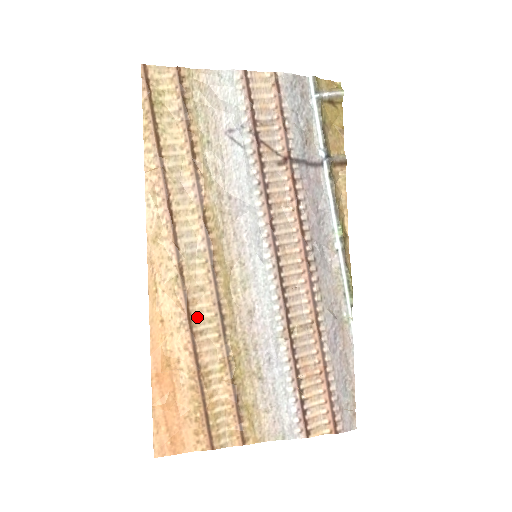
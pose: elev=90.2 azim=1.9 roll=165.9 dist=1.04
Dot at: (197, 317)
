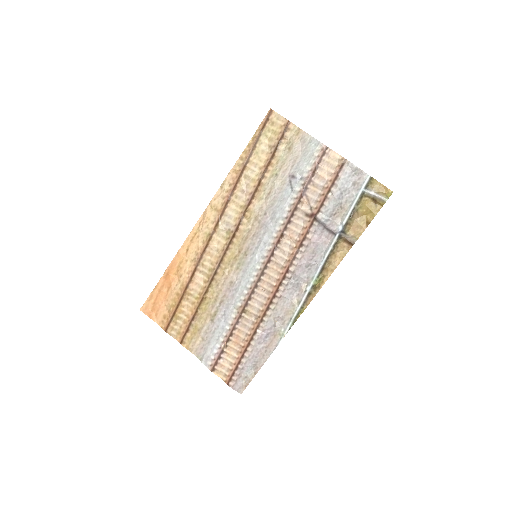
Dot at: (204, 262)
